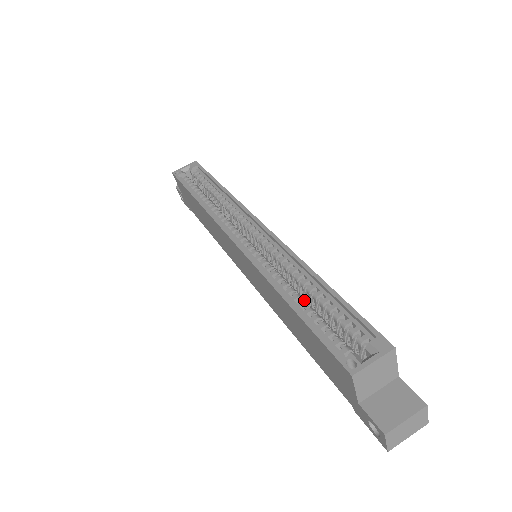
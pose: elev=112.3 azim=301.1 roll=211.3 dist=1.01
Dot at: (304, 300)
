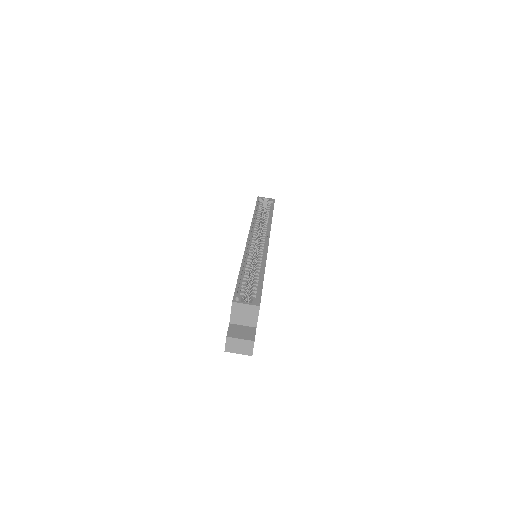
Dot at: occluded
